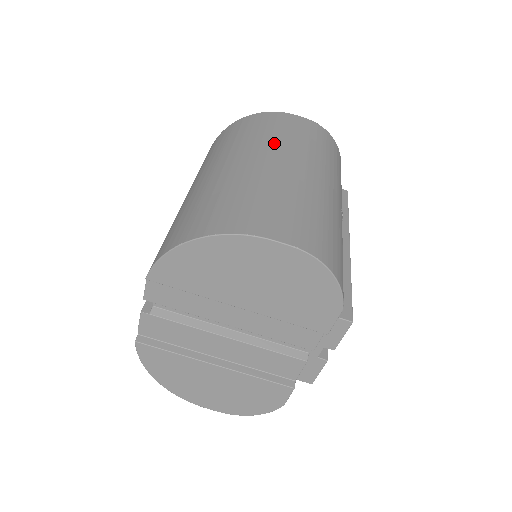
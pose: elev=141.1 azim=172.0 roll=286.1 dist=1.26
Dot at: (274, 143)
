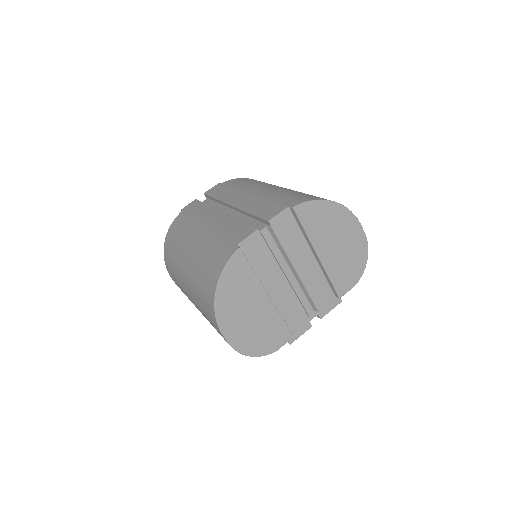
Dot at: occluded
